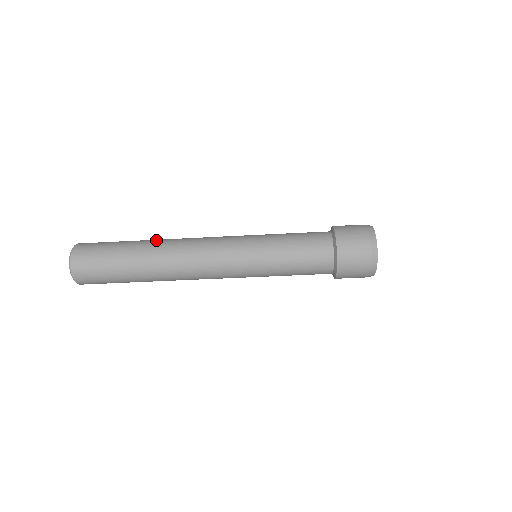
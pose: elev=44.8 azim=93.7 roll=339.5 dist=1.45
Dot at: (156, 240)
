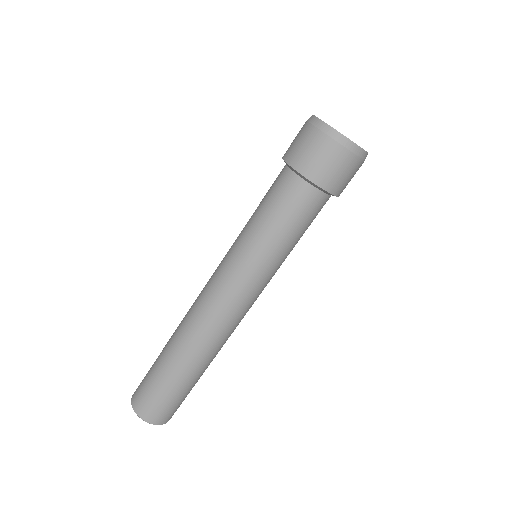
Dot at: (174, 332)
